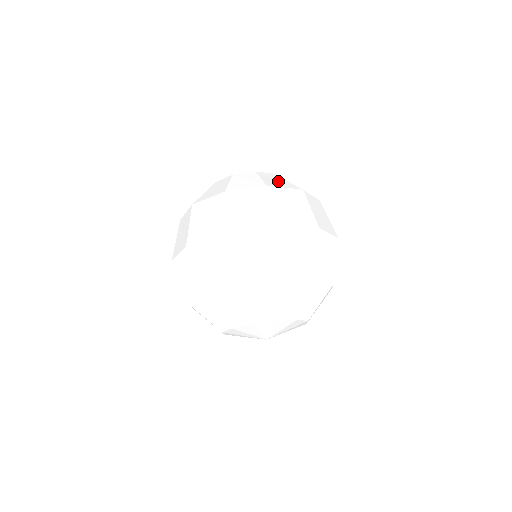
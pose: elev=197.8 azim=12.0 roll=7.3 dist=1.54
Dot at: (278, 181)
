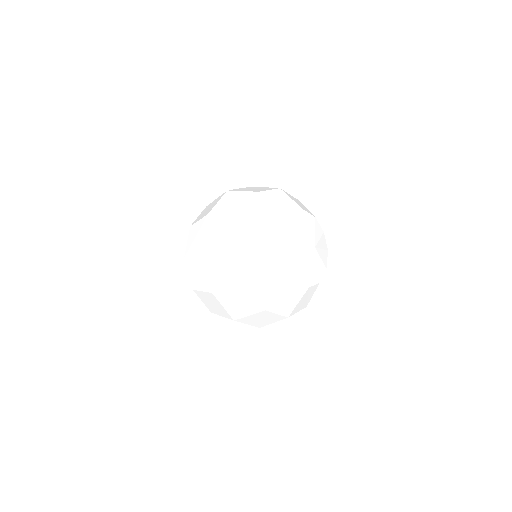
Dot at: occluded
